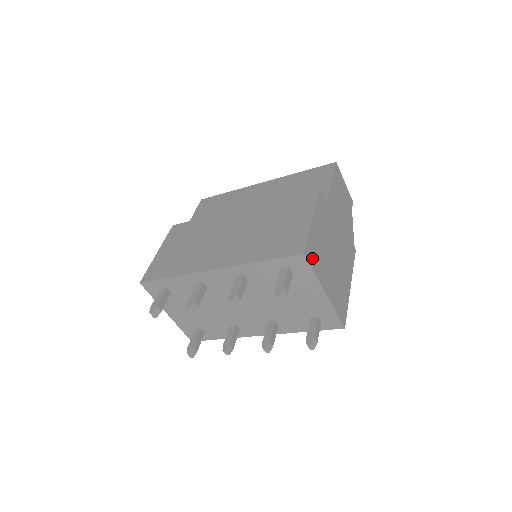
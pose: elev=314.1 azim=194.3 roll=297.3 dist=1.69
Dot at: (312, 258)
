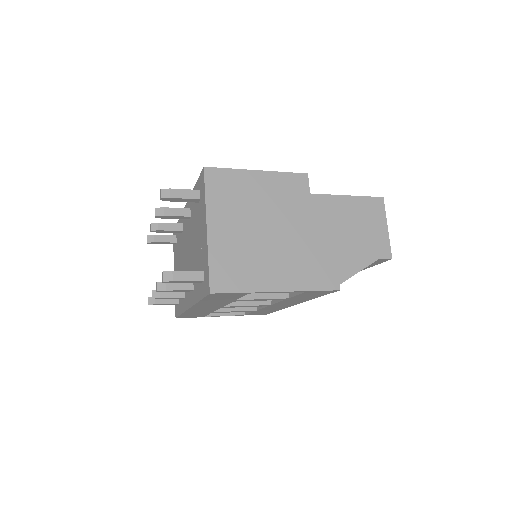
Dot at: (216, 184)
